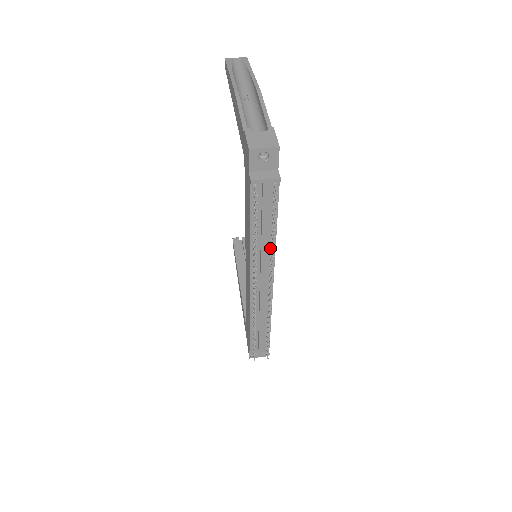
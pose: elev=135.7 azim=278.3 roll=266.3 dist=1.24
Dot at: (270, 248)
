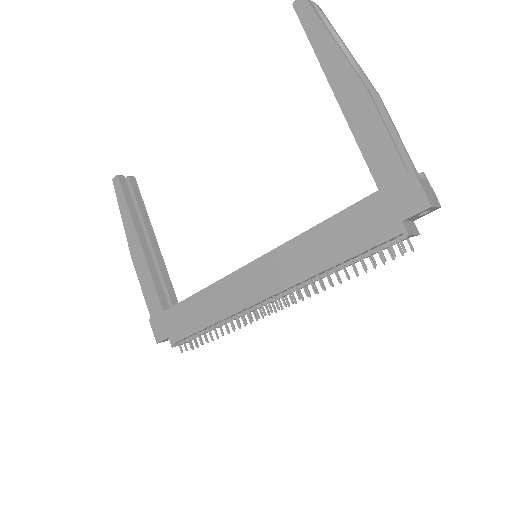
Dot at: occluded
